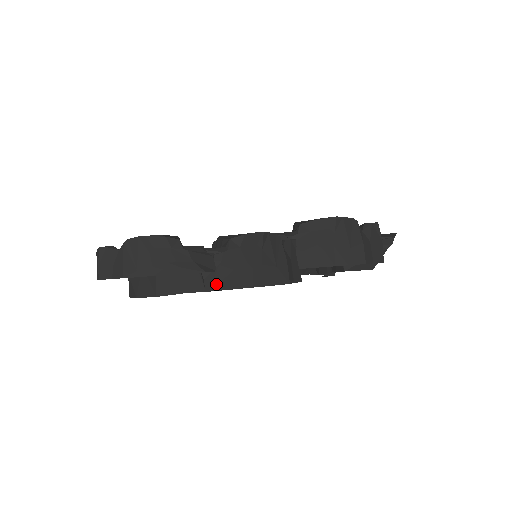
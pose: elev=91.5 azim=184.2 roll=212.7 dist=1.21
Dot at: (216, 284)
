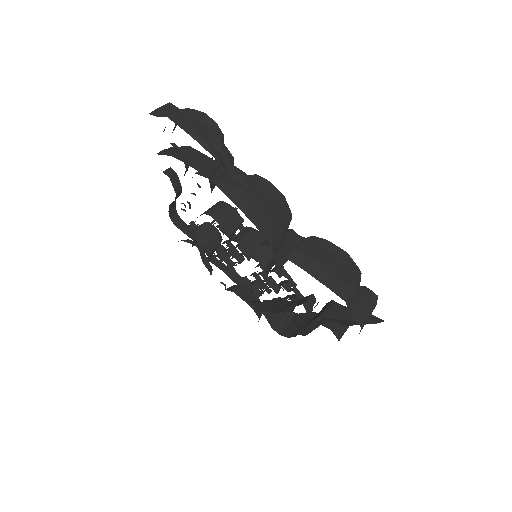
Dot at: (220, 181)
